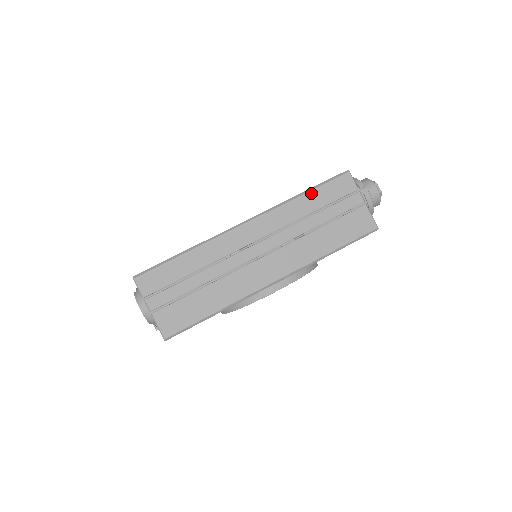
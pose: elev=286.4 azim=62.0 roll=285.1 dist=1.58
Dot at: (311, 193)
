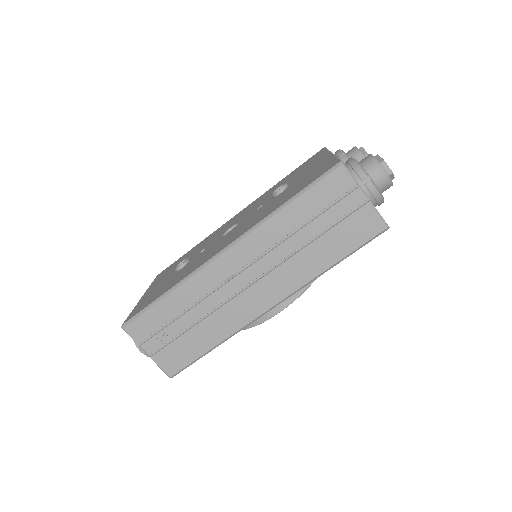
Dot at: (296, 202)
